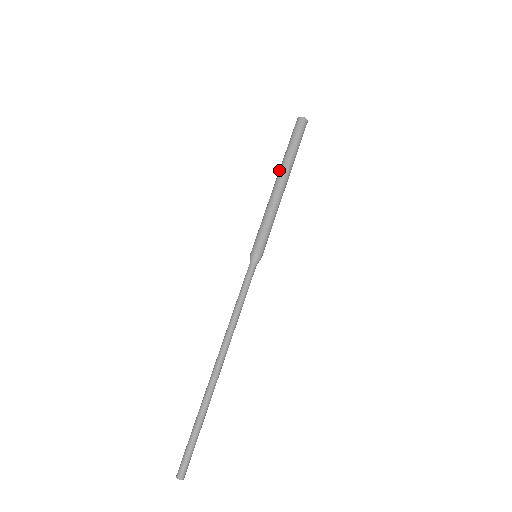
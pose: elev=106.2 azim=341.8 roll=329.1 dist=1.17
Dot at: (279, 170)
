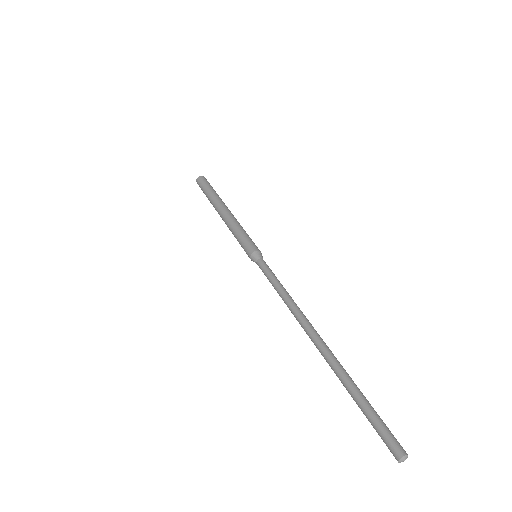
Dot at: (218, 202)
